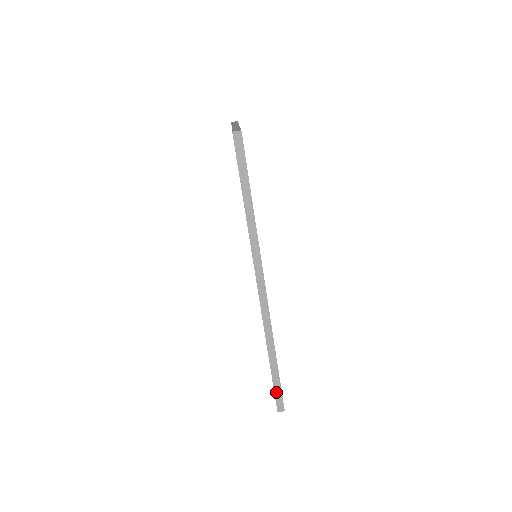
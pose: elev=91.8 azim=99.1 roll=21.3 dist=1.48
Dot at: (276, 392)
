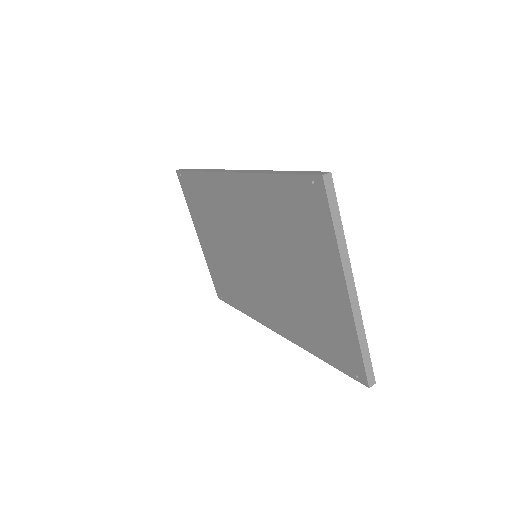
Dot at: (303, 174)
